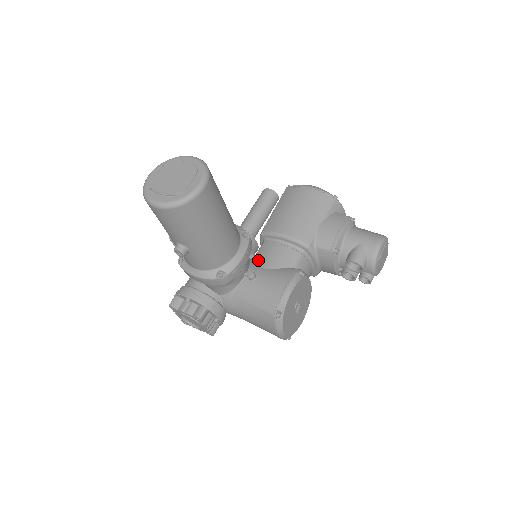
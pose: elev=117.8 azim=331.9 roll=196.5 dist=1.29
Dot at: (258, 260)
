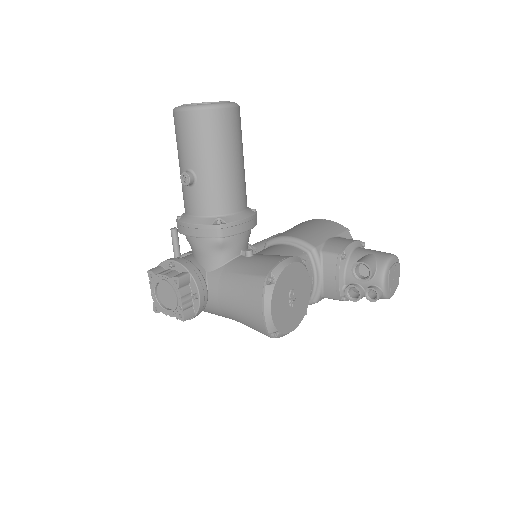
Dot at: (258, 252)
